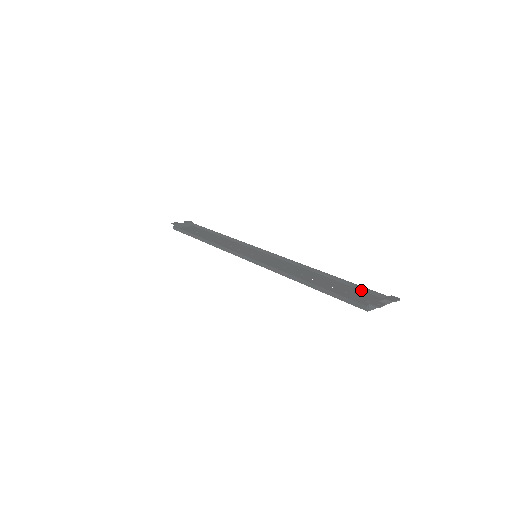
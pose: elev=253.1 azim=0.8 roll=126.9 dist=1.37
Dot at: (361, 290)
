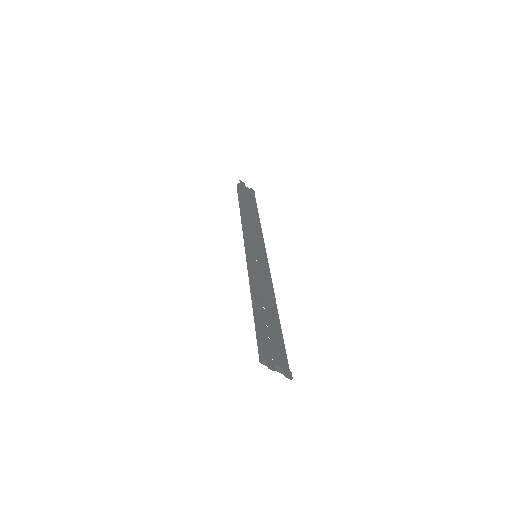
Dot at: (282, 348)
